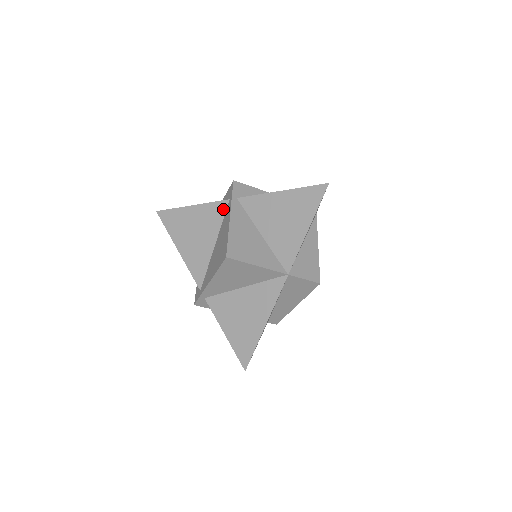
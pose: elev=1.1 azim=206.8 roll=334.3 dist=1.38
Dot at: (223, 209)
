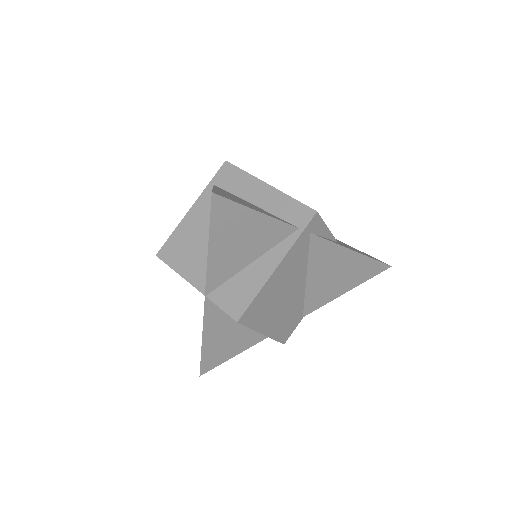
Dot at: occluded
